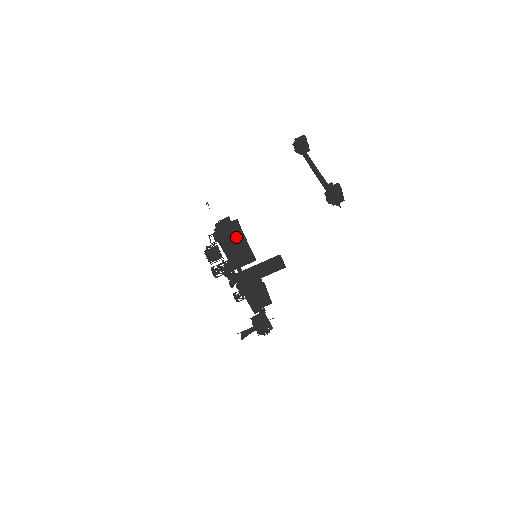
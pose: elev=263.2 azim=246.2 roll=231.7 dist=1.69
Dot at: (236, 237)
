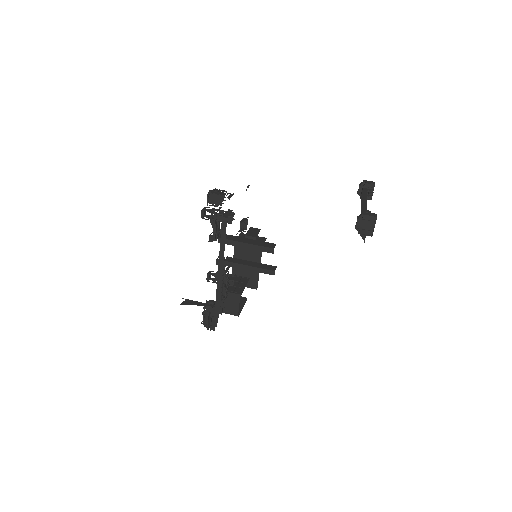
Dot at: occluded
